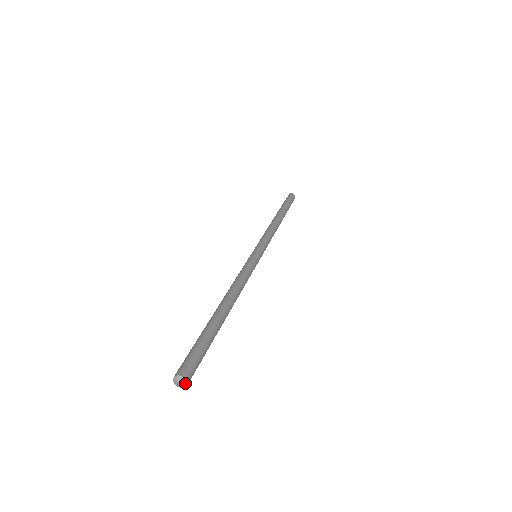
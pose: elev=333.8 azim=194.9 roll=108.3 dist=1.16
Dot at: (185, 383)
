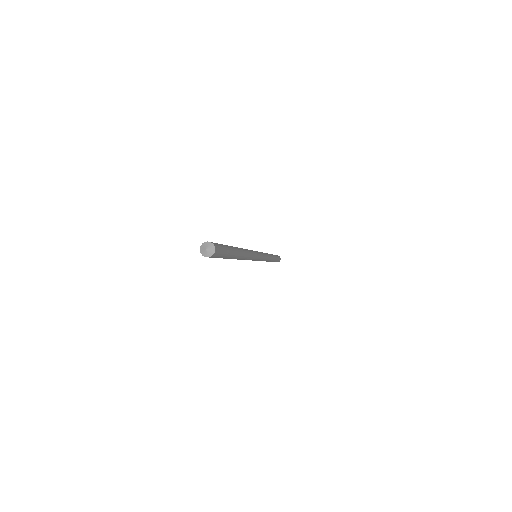
Dot at: (210, 244)
